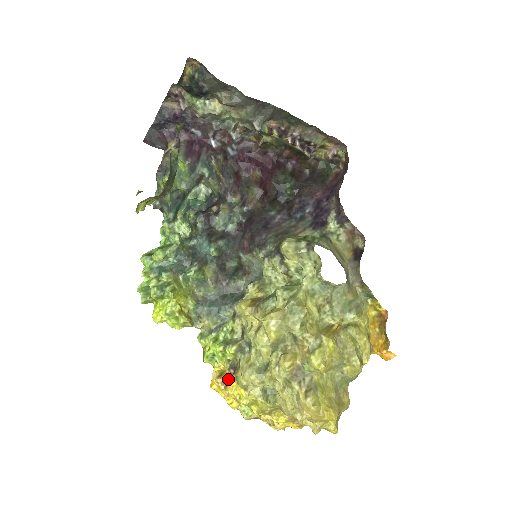
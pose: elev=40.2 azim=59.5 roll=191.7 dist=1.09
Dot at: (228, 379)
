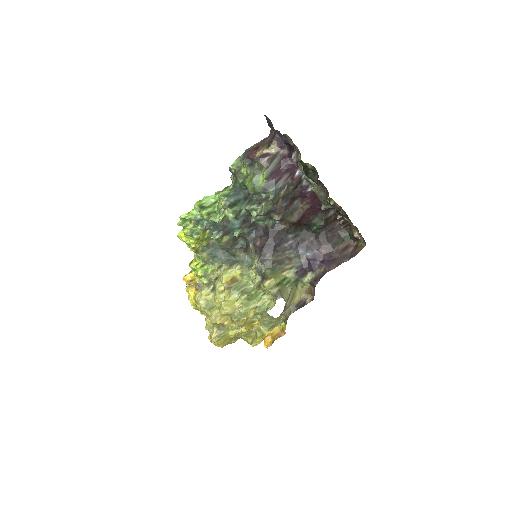
Dot at: (193, 285)
